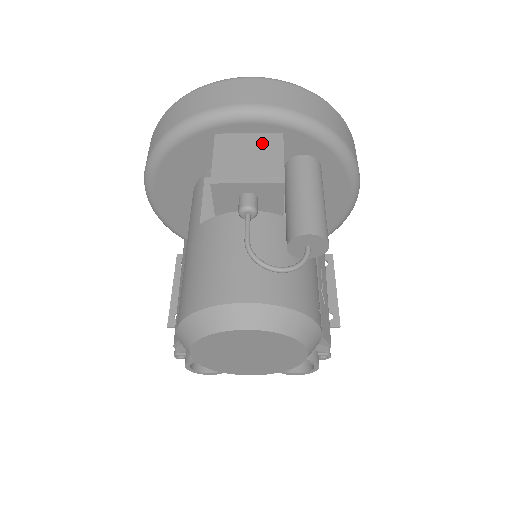
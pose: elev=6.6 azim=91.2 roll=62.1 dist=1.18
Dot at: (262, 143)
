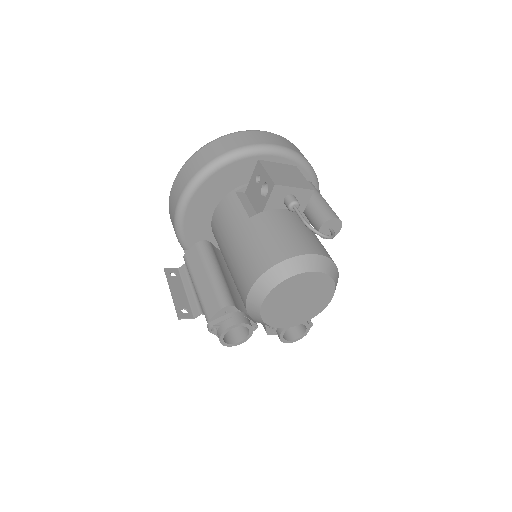
Dot at: (289, 169)
